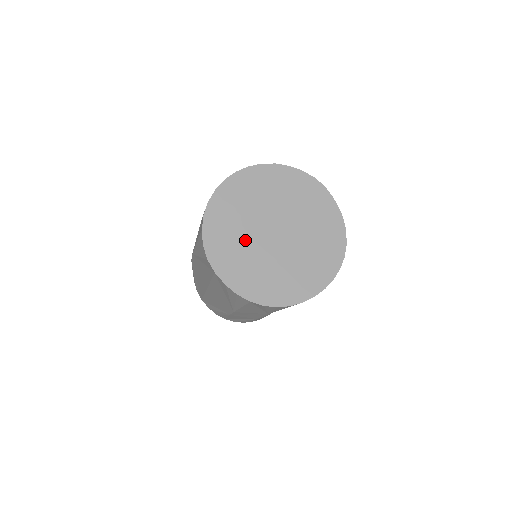
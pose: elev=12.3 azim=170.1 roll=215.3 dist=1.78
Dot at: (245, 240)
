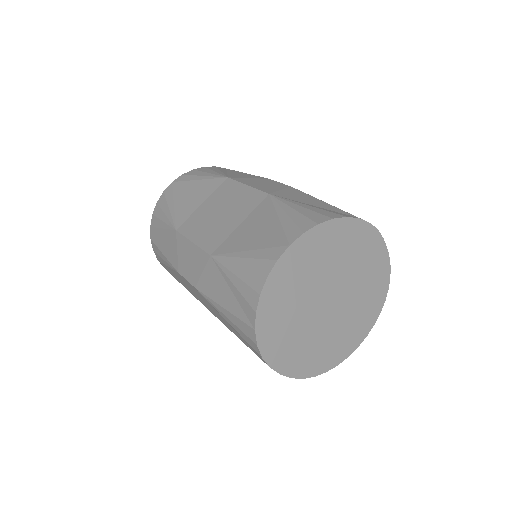
Dot at: (299, 322)
